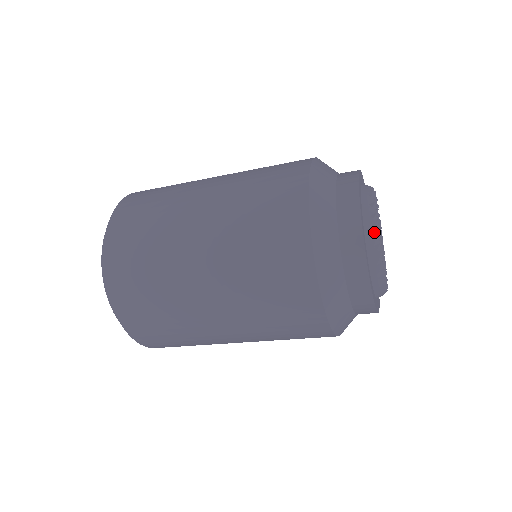
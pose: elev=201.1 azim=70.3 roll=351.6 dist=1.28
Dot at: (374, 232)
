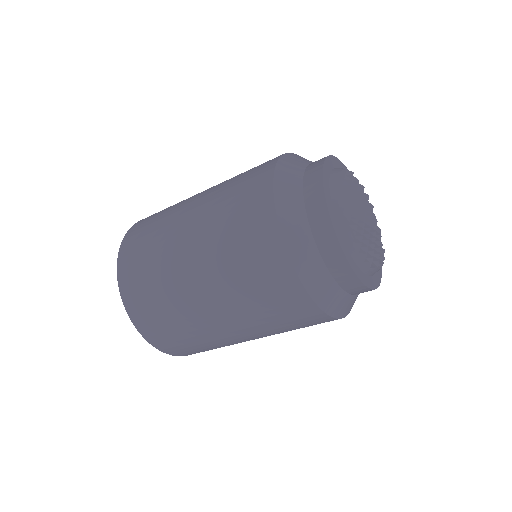
Dot at: (342, 190)
